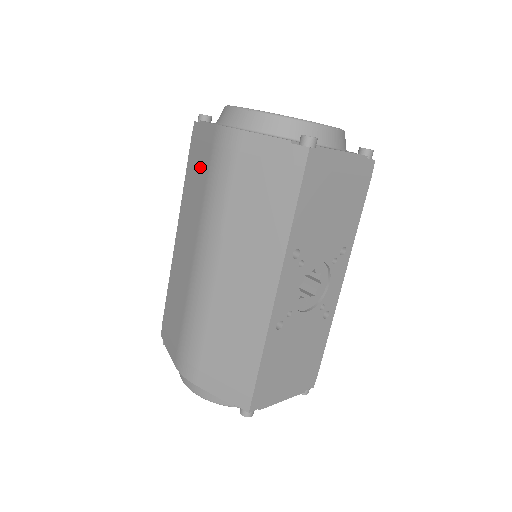
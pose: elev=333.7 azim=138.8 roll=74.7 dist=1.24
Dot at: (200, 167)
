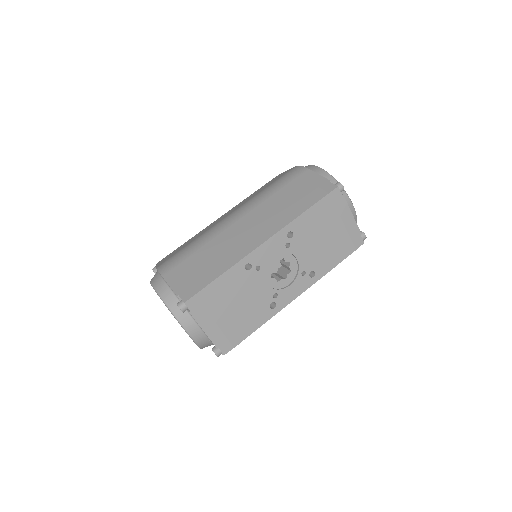
Dot at: occluded
